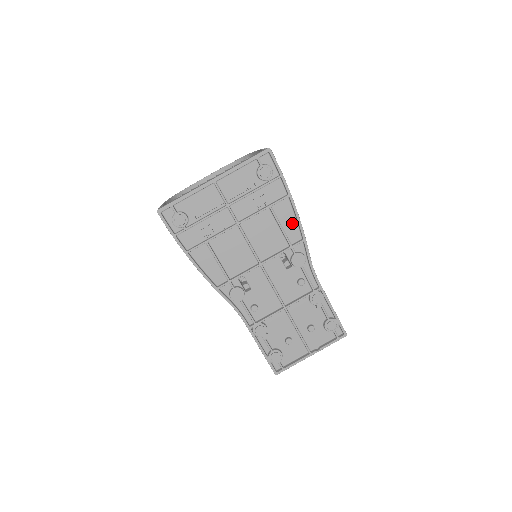
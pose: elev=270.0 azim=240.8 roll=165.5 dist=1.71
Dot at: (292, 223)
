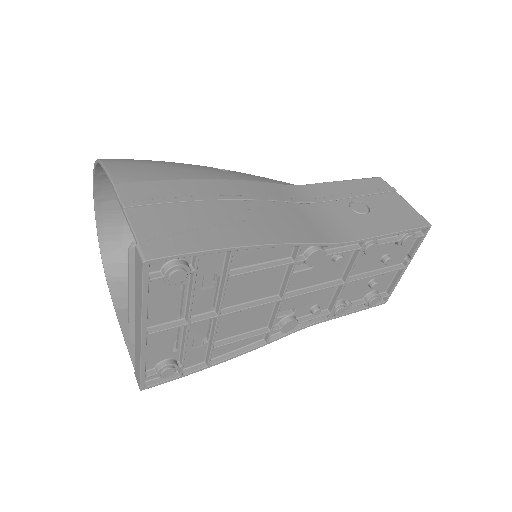
Dot at: (268, 250)
